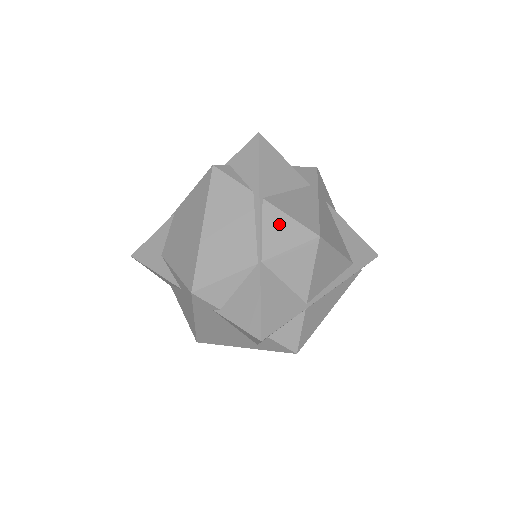
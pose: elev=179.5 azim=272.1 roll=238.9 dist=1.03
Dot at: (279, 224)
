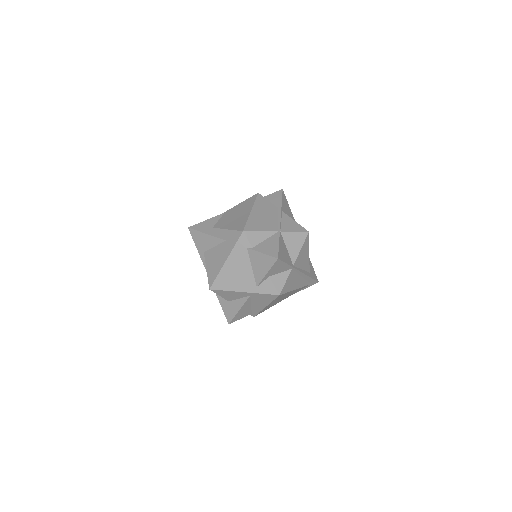
Dot at: (290, 222)
